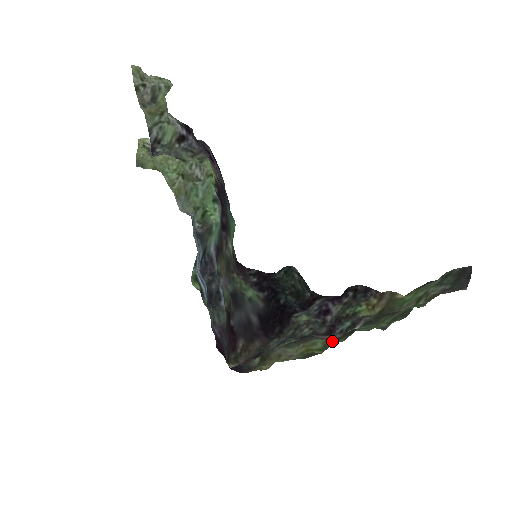
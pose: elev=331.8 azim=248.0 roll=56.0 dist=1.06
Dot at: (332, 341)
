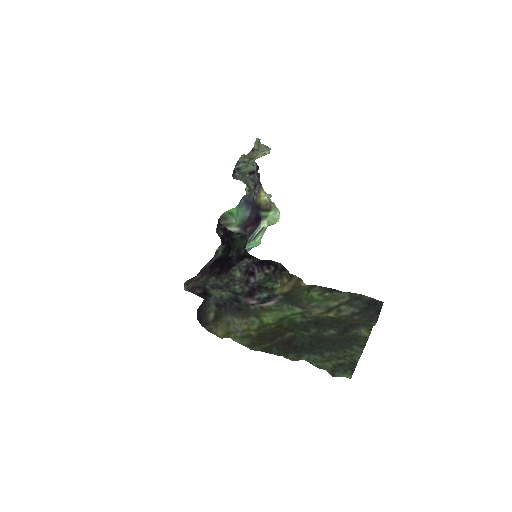
Dot at: (266, 328)
